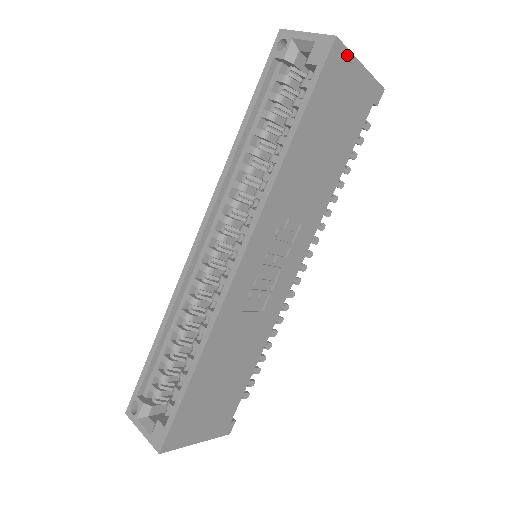
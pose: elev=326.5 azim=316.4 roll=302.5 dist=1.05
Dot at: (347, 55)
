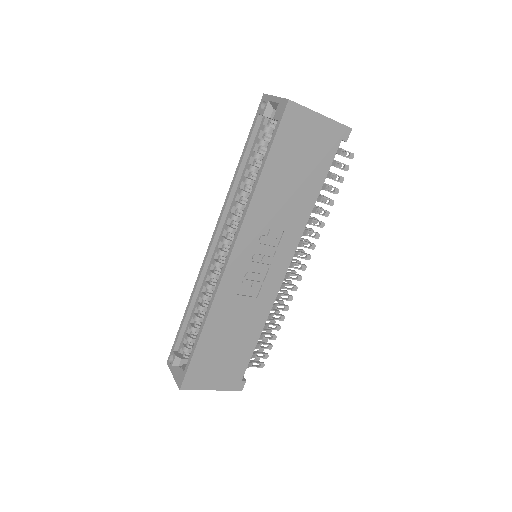
Dot at: (303, 110)
